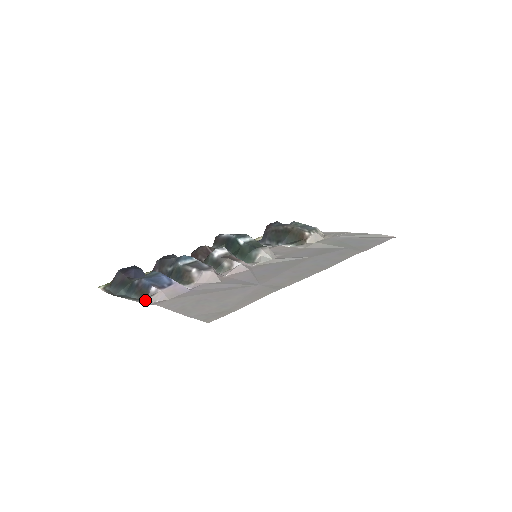
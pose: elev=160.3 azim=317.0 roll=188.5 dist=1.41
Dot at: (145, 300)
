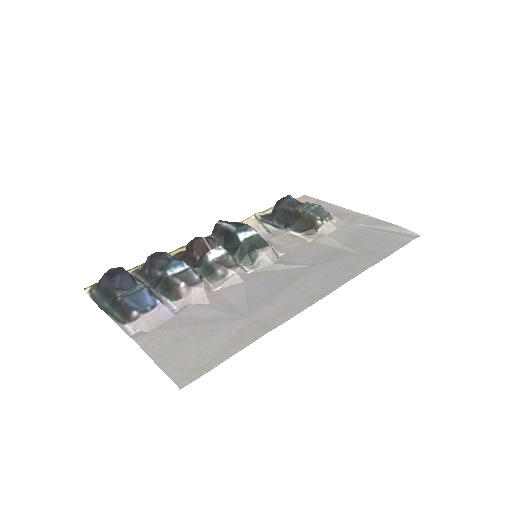
Dot at: (126, 325)
